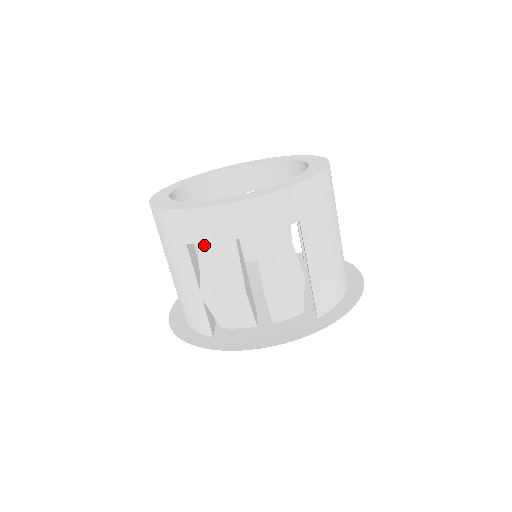
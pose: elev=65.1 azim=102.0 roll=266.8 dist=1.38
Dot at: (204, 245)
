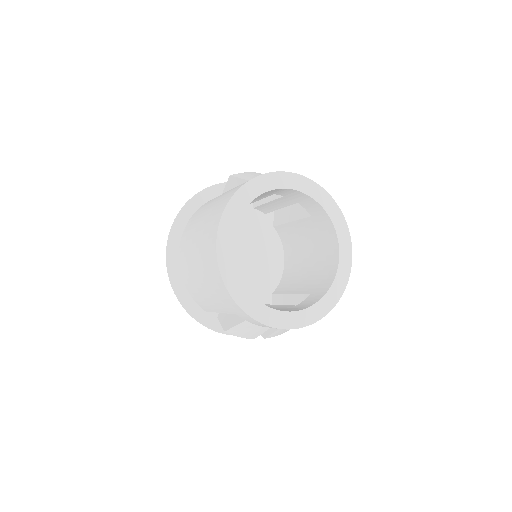
Dot at: (249, 323)
